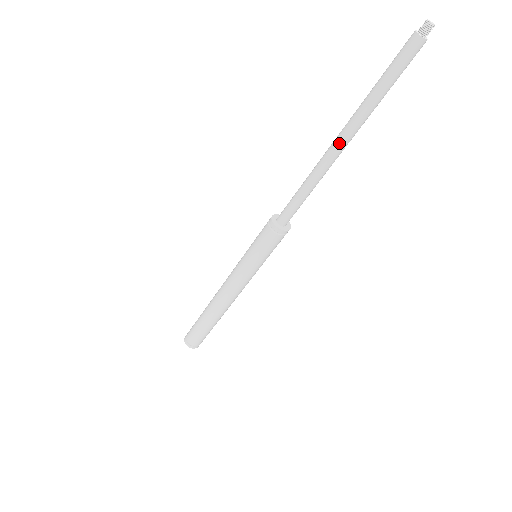
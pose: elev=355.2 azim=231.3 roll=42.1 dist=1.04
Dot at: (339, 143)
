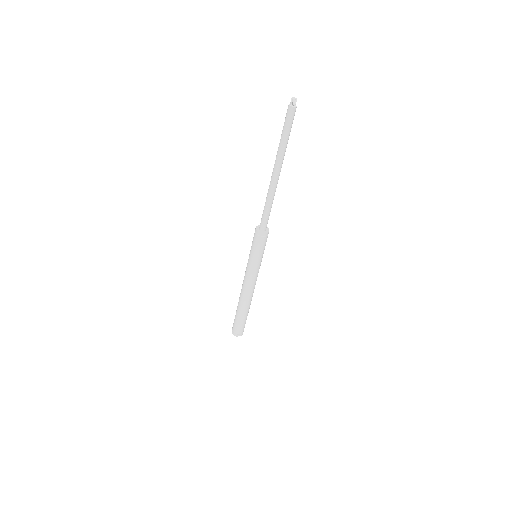
Dot at: (279, 173)
